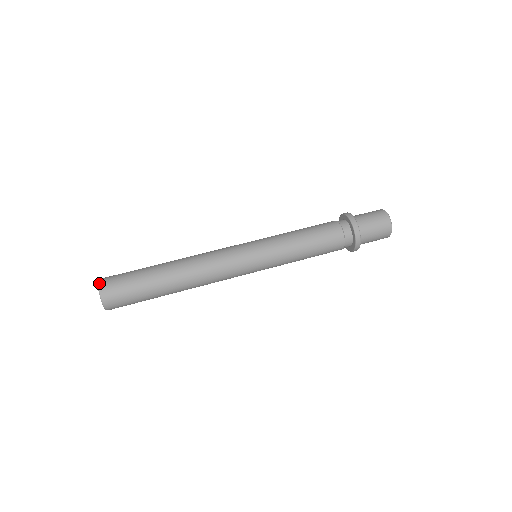
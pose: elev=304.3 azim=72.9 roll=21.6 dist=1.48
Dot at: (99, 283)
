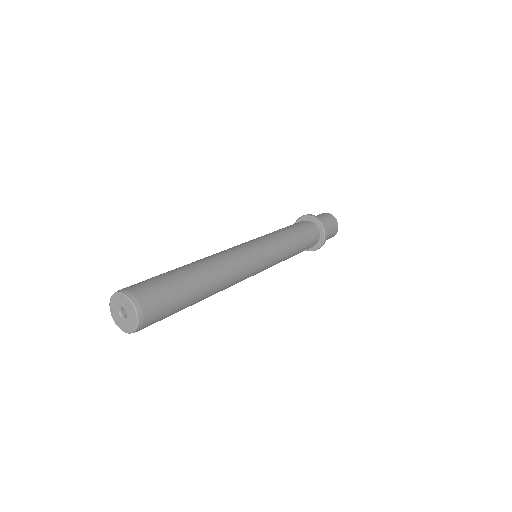
Dot at: occluded
